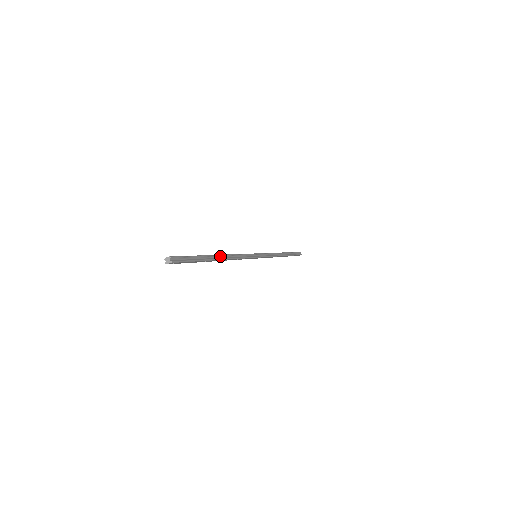
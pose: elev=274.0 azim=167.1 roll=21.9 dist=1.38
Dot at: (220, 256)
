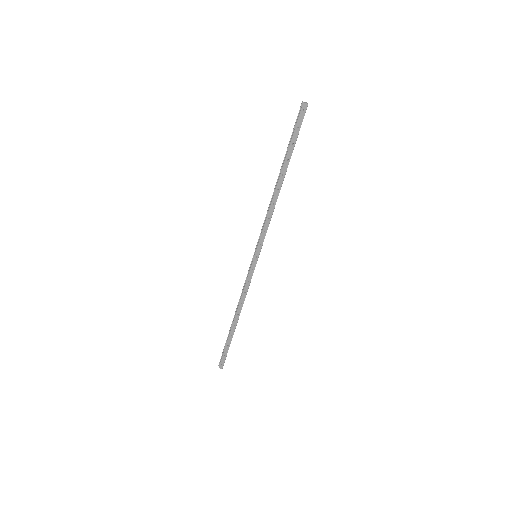
Dot at: (281, 181)
